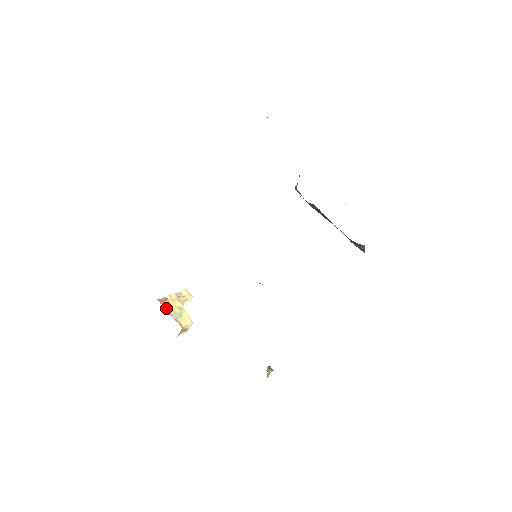
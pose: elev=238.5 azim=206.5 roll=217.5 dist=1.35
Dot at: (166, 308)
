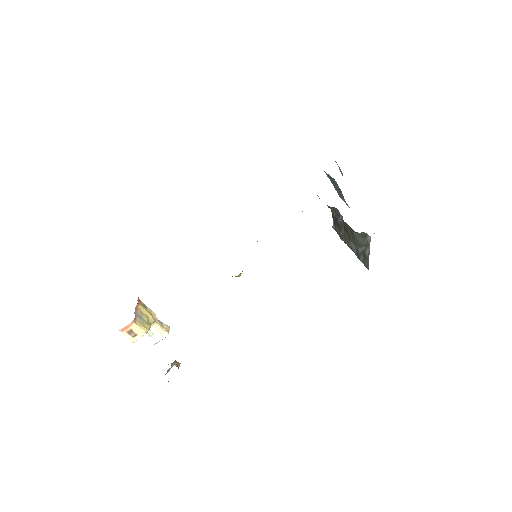
Dot at: (138, 305)
